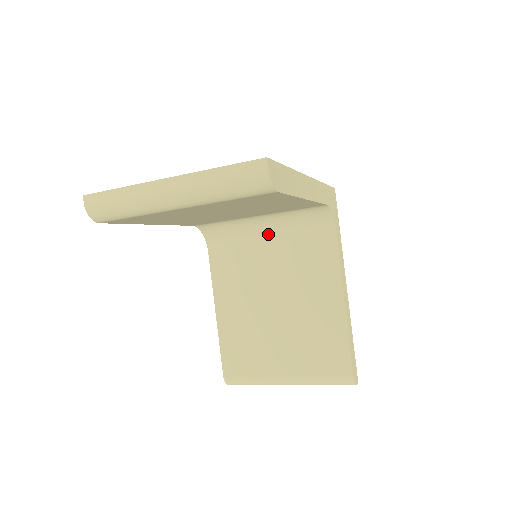
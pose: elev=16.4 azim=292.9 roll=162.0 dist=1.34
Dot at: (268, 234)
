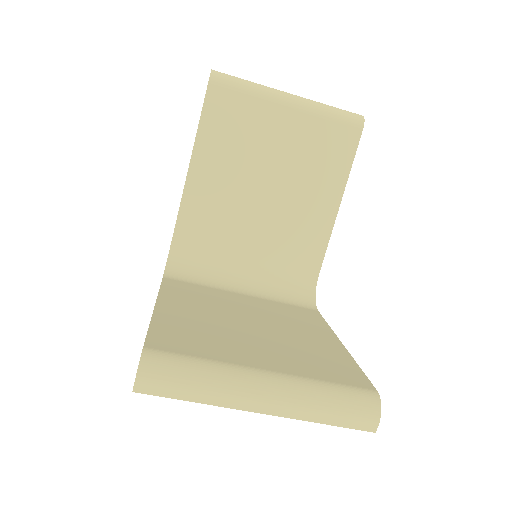
Dot at: (244, 290)
